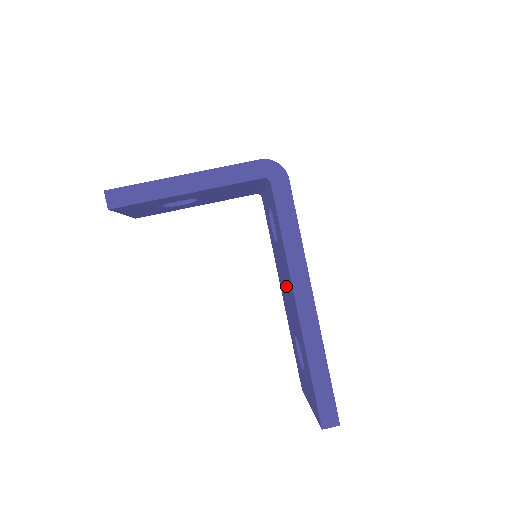
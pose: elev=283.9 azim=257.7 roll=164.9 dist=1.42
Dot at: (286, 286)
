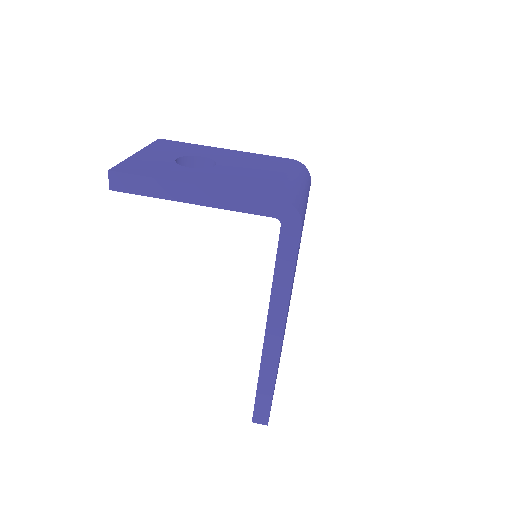
Dot at: occluded
